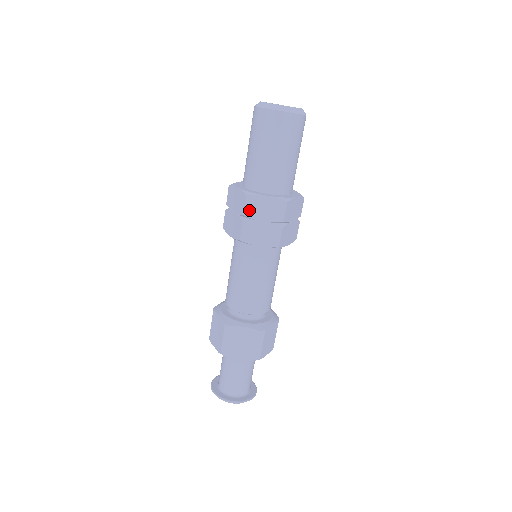
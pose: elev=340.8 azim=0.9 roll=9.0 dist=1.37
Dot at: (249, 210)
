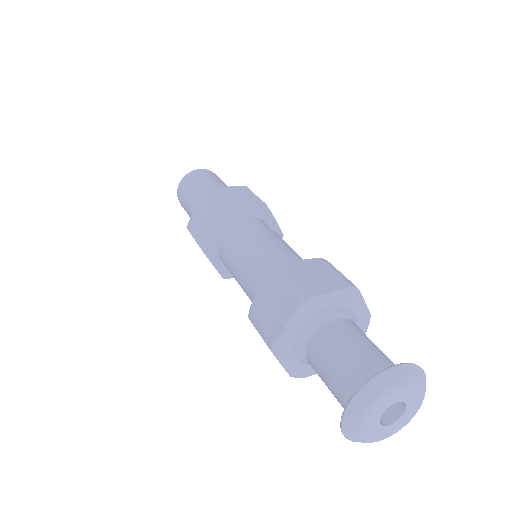
Dot at: (193, 230)
